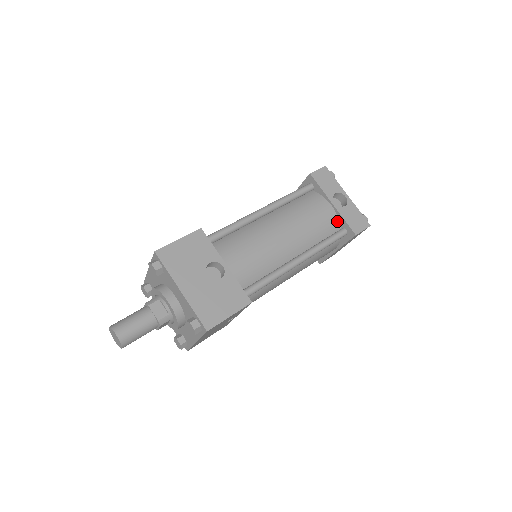
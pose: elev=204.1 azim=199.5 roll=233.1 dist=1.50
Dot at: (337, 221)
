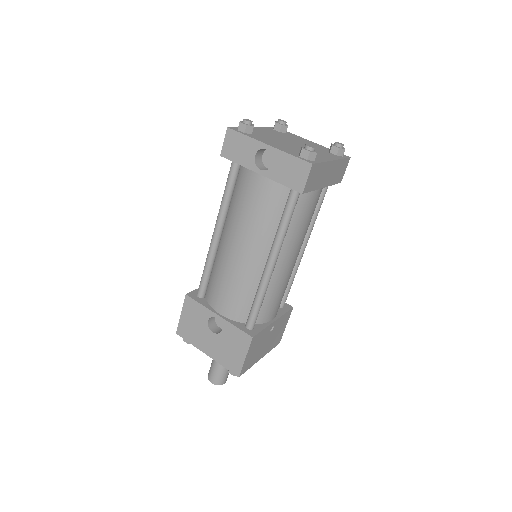
Dot at: (280, 185)
